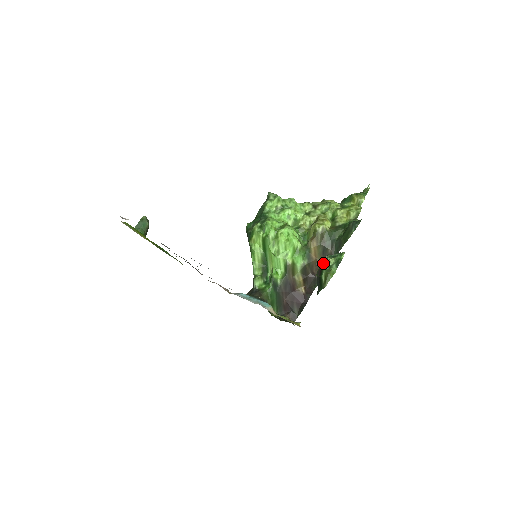
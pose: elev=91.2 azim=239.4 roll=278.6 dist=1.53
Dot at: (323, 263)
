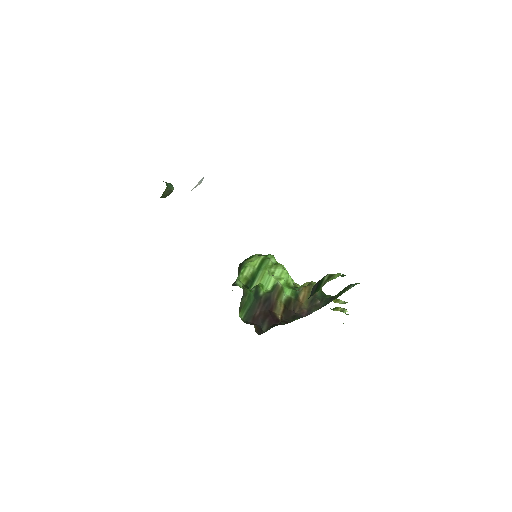
Dot at: occluded
